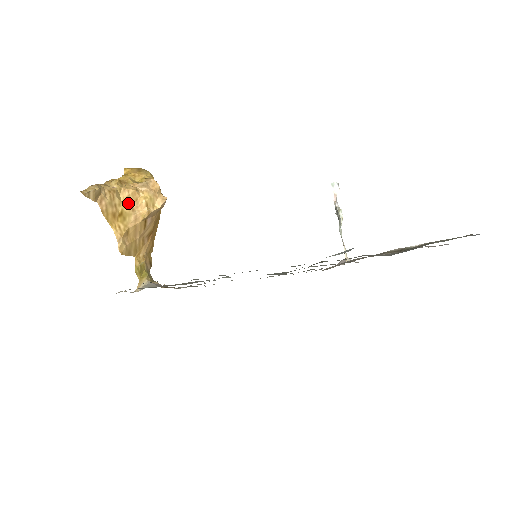
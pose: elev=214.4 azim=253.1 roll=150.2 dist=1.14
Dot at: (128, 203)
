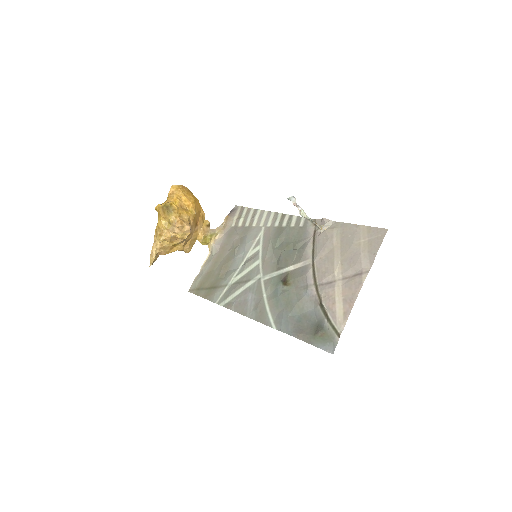
Dot at: (173, 240)
